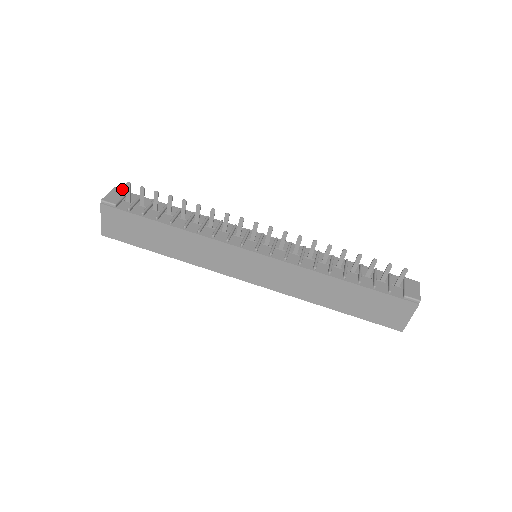
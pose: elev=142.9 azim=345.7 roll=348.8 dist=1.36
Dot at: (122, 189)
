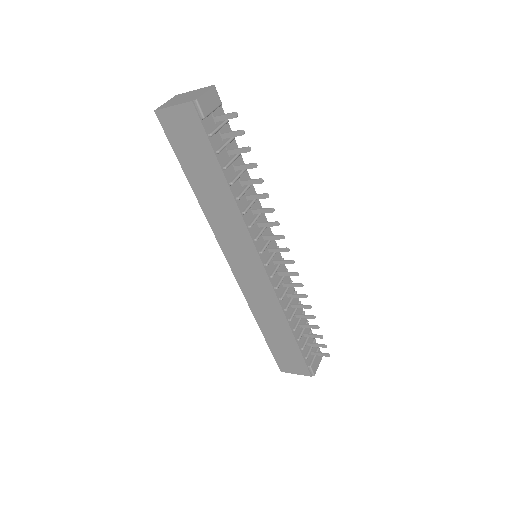
Dot at: occluded
